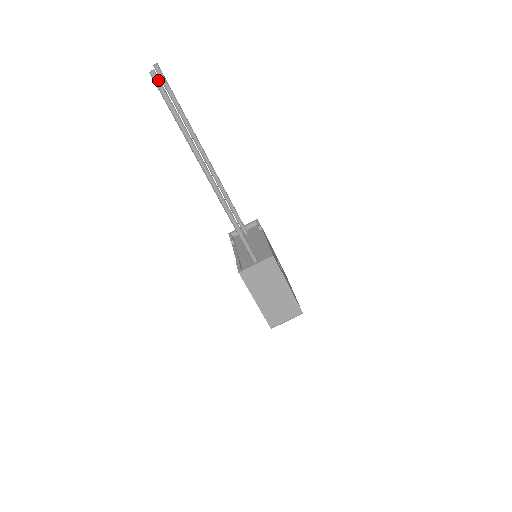
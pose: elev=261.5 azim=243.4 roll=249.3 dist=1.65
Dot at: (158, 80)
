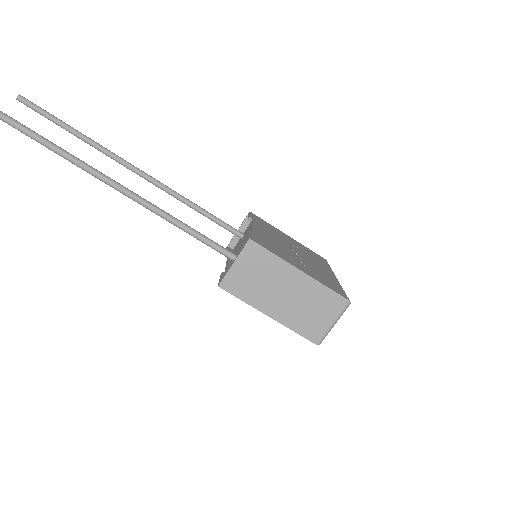
Dot at: out of frame
